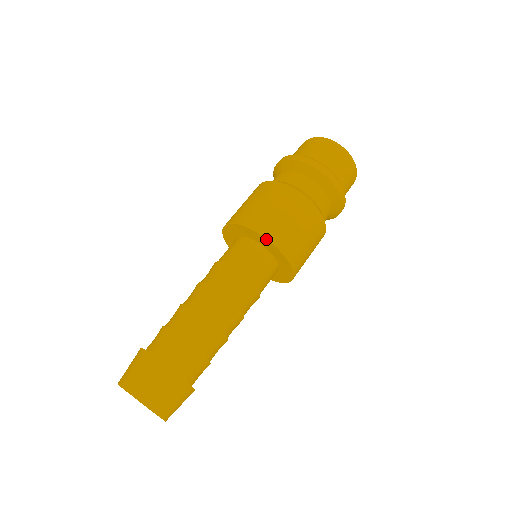
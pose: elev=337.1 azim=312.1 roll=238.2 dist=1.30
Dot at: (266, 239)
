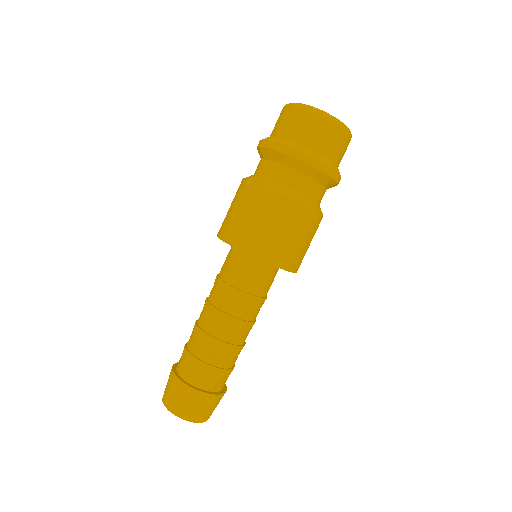
Dot at: (246, 253)
